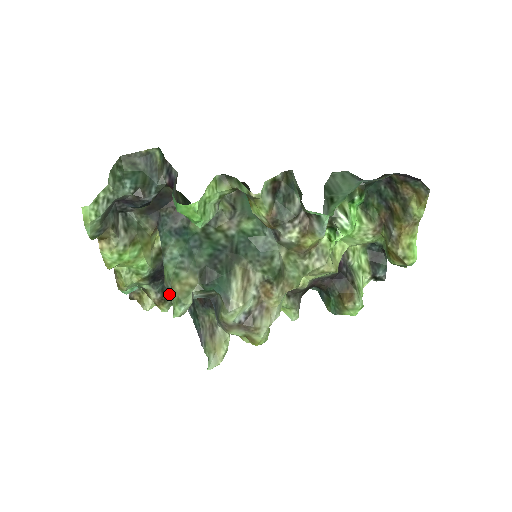
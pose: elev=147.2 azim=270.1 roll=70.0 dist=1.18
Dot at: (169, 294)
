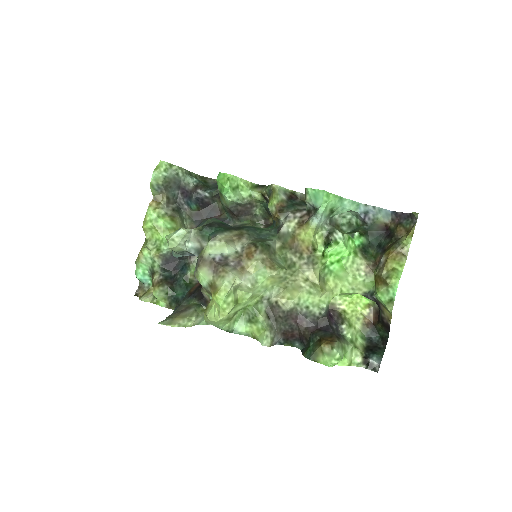
Dot at: (169, 283)
